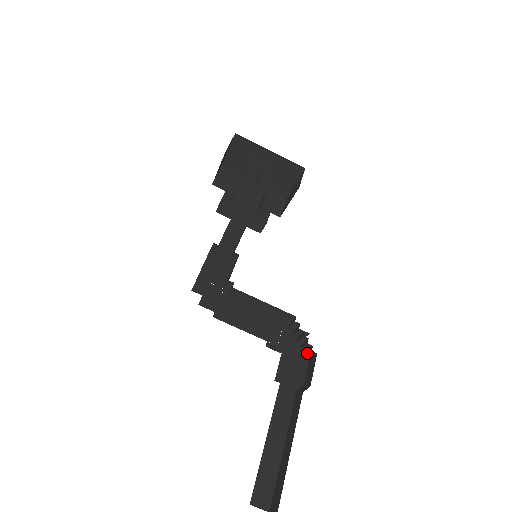
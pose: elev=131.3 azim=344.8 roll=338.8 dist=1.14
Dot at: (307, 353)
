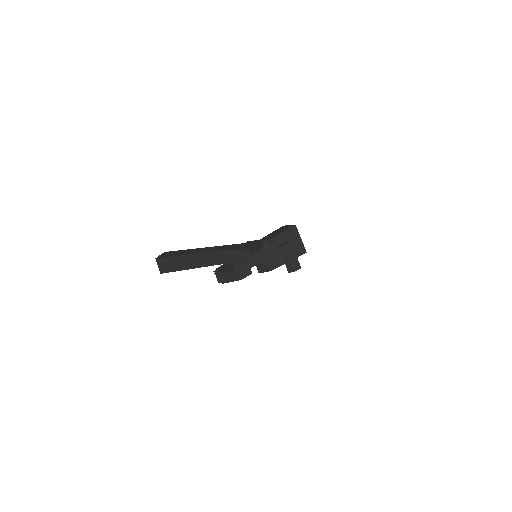
Dot at: (266, 248)
